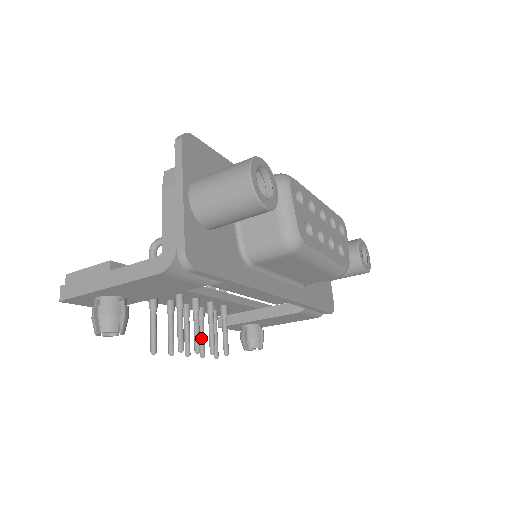
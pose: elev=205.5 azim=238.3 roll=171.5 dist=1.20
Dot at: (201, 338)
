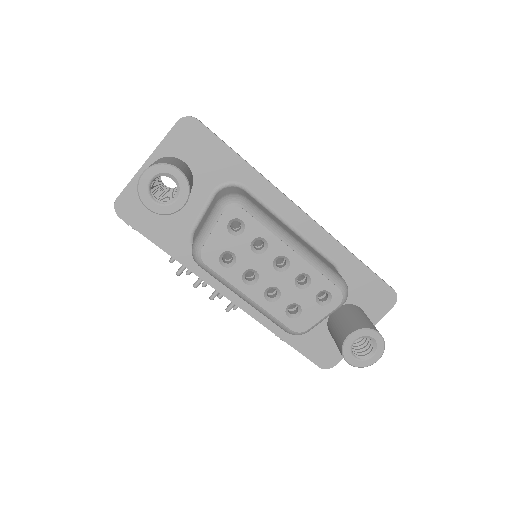
Dot at: occluded
